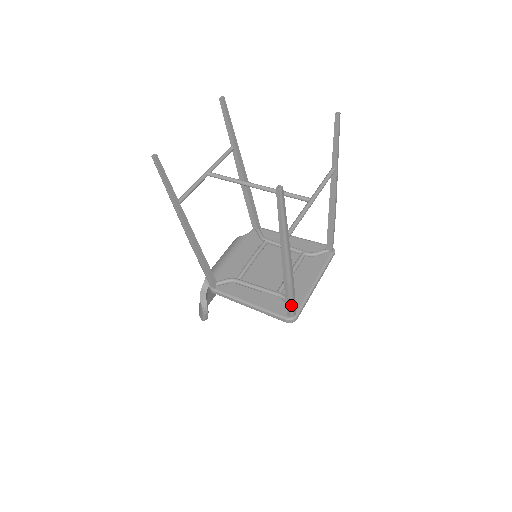
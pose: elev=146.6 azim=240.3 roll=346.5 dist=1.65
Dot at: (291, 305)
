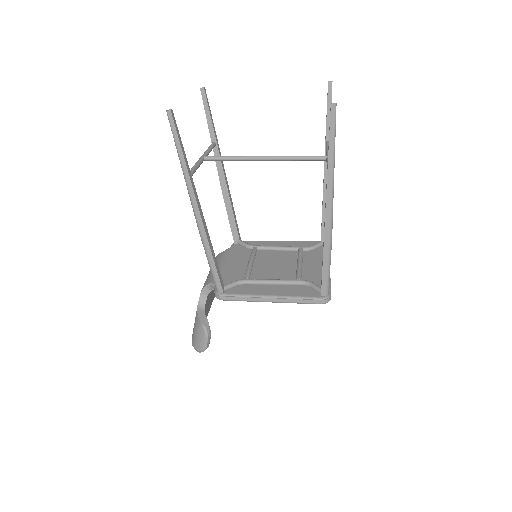
Dot at: (328, 276)
